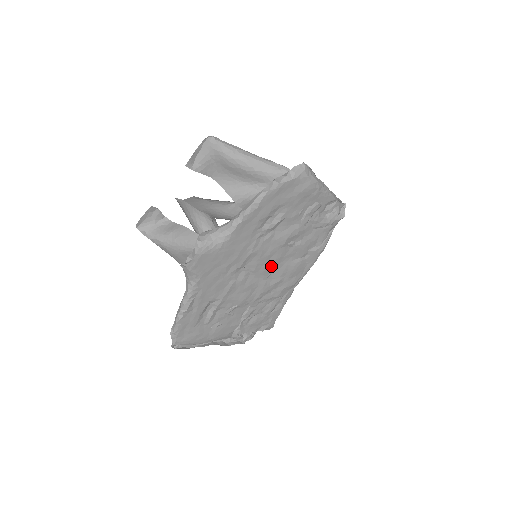
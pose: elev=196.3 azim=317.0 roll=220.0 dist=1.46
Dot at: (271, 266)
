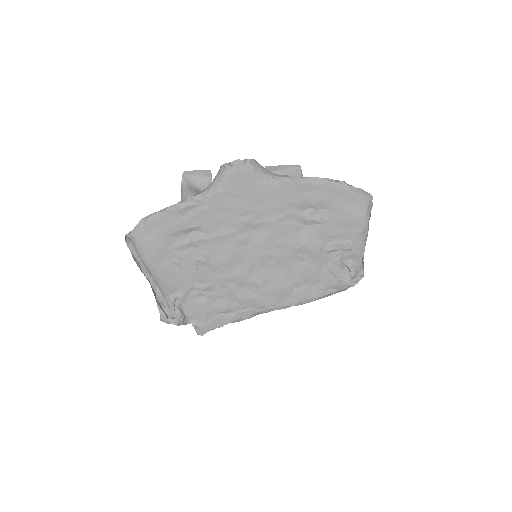
Dot at: (269, 259)
